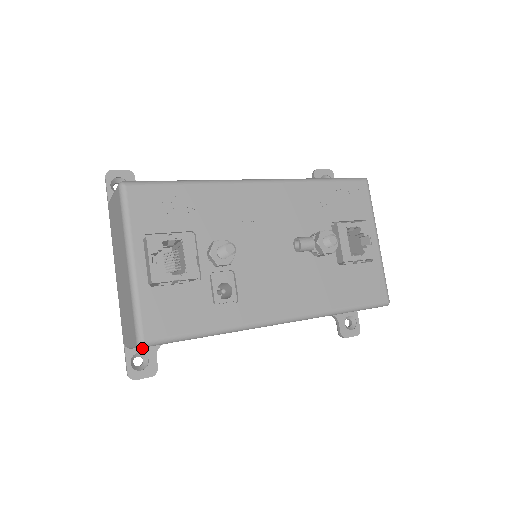
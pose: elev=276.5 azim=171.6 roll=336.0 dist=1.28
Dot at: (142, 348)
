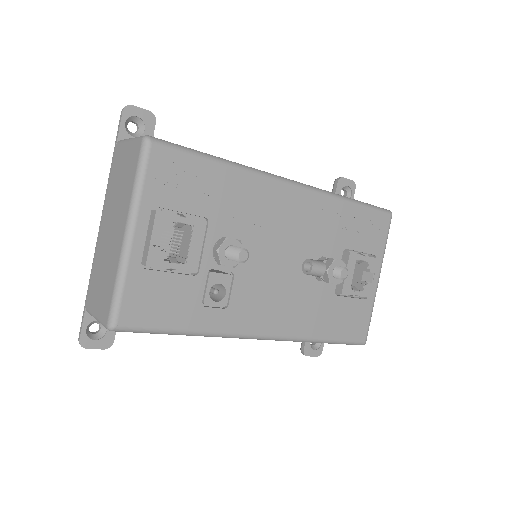
Dot at: occluded
